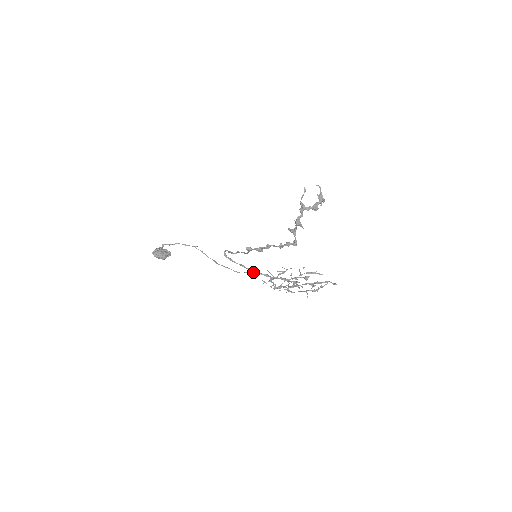
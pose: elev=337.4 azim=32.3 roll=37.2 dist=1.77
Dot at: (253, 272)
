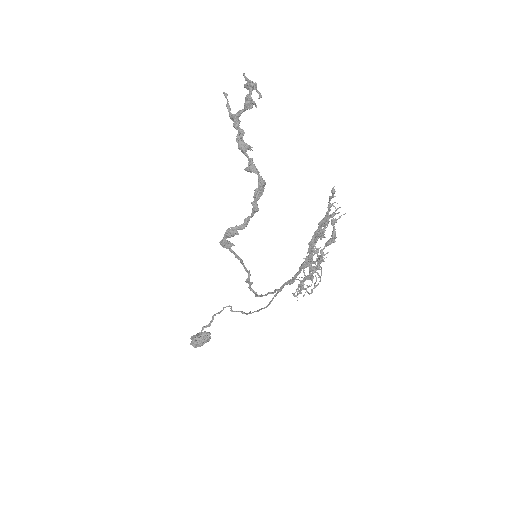
Dot at: (277, 290)
